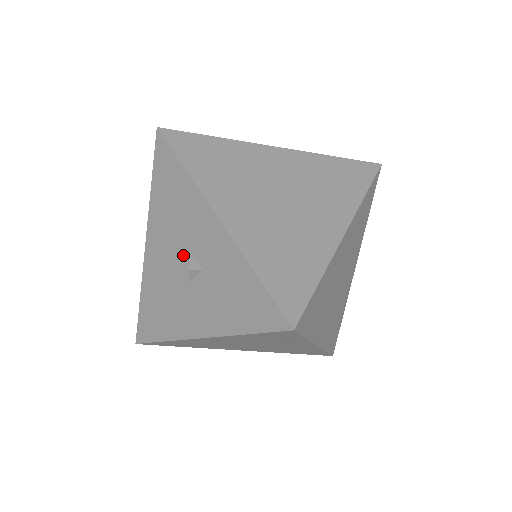
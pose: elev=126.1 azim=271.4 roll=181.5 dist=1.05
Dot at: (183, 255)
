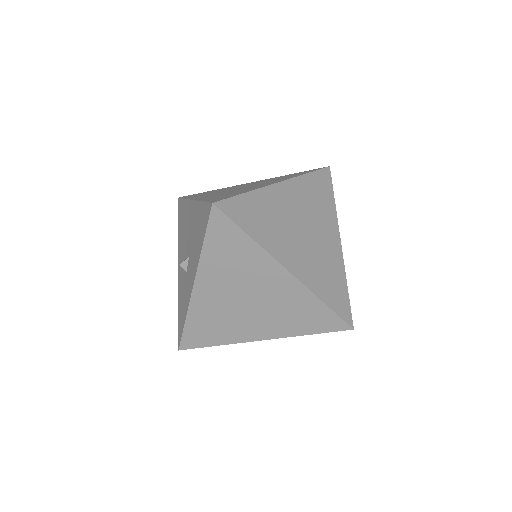
Dot at: (189, 249)
